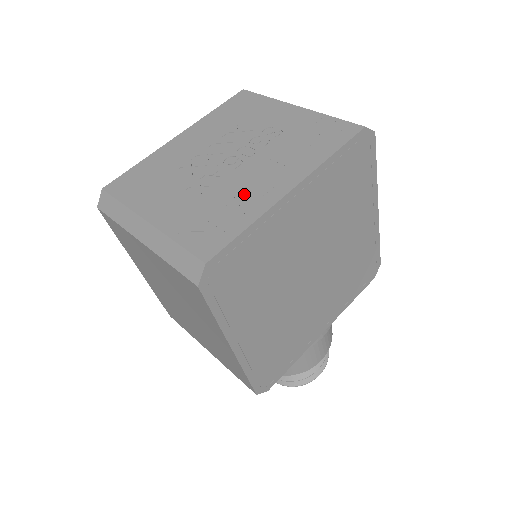
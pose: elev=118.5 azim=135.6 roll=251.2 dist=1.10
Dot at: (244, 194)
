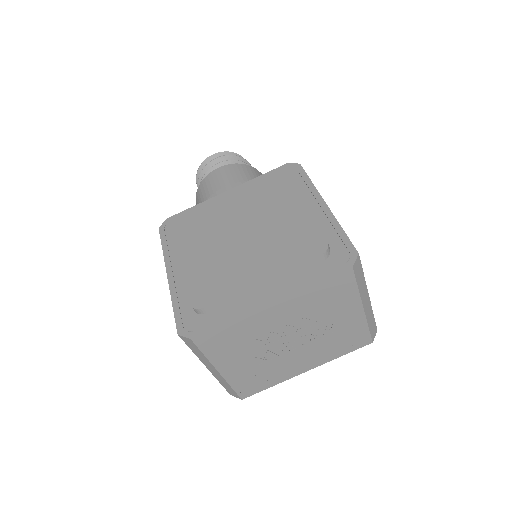
Dot at: (283, 369)
